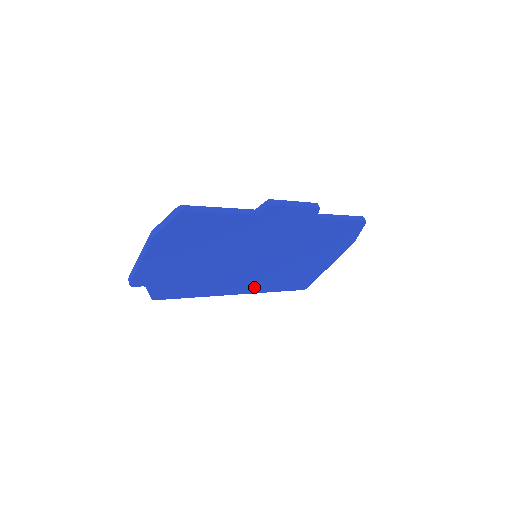
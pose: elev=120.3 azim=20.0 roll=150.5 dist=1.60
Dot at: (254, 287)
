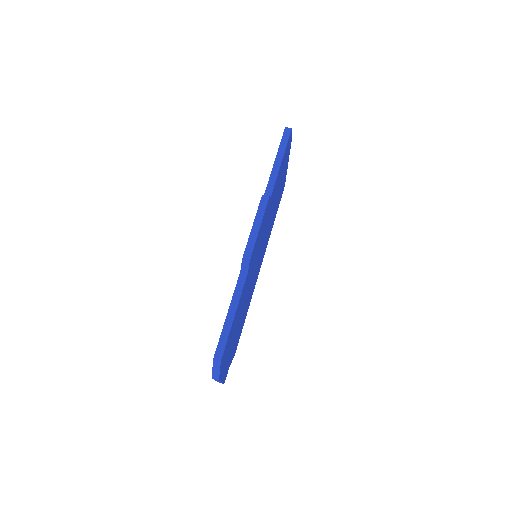
Dot at: (265, 249)
